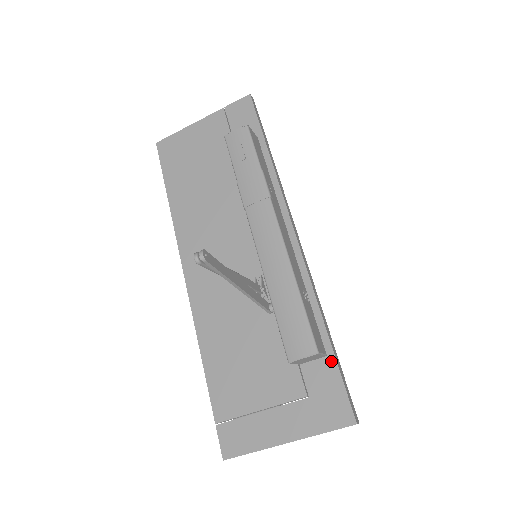
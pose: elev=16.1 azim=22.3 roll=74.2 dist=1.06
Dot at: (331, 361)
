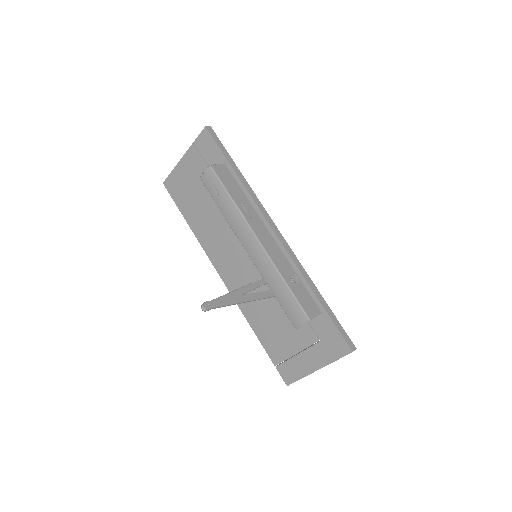
Dot at: (325, 316)
